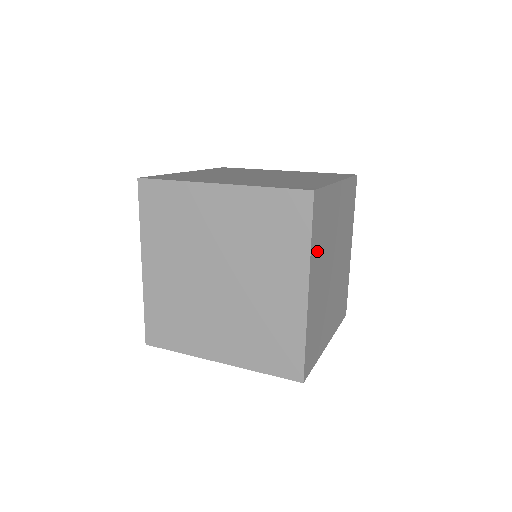
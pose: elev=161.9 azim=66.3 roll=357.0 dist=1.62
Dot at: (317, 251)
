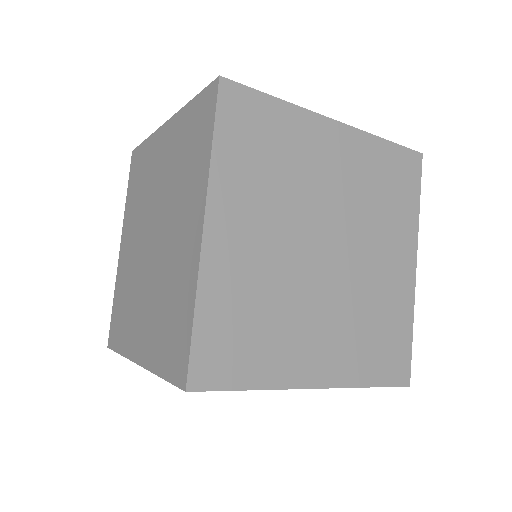
Dot at: occluded
